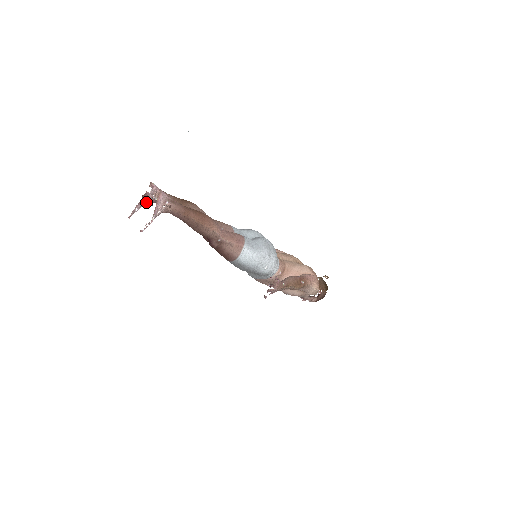
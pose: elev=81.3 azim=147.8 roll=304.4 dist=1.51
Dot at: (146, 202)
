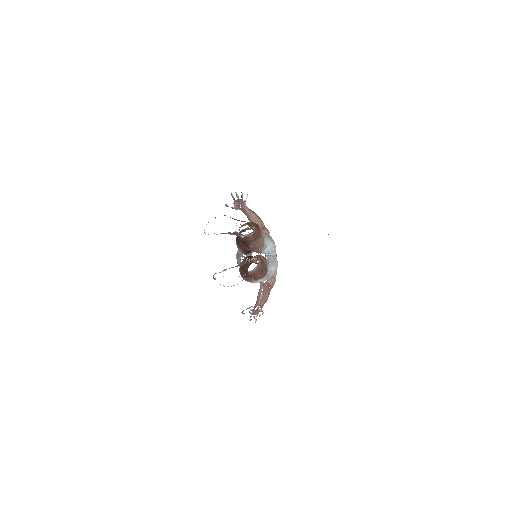
Dot at: (232, 234)
